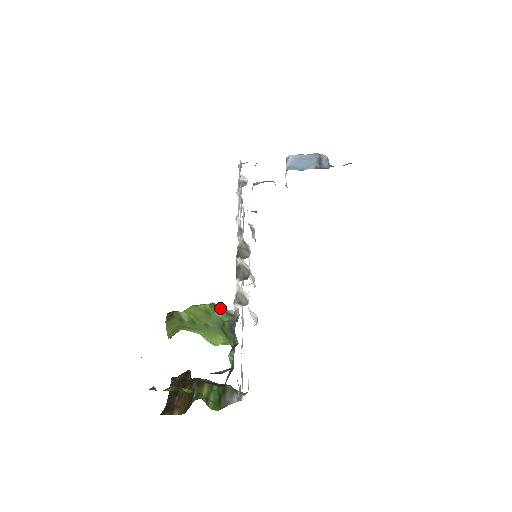
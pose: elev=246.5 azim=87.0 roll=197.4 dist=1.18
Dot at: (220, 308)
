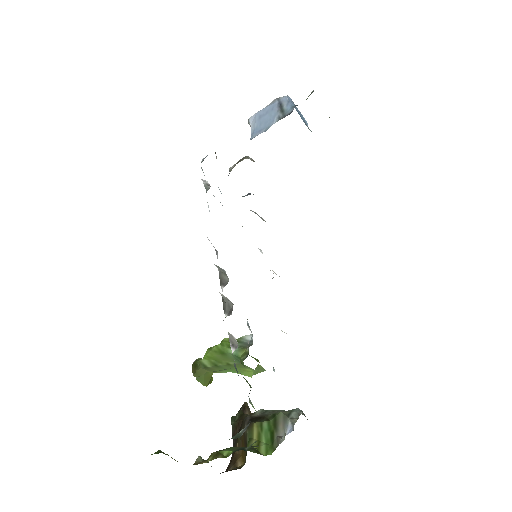
Dot at: occluded
